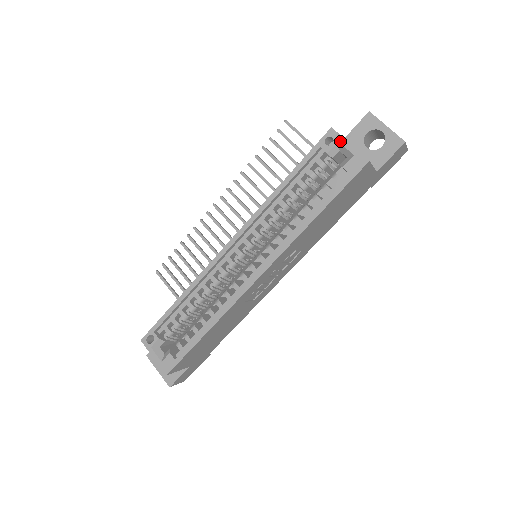
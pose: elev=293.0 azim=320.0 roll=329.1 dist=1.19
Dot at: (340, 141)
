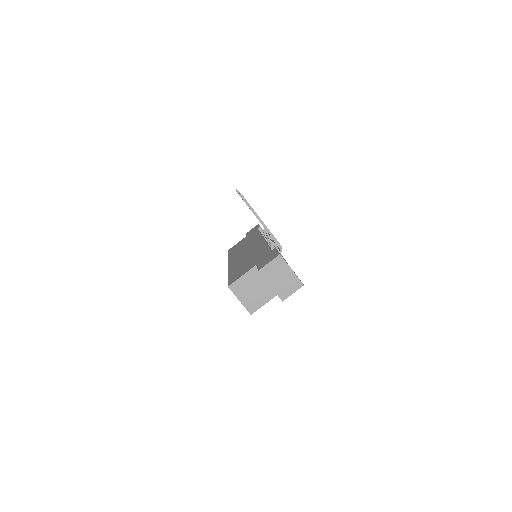
Dot at: (235, 295)
